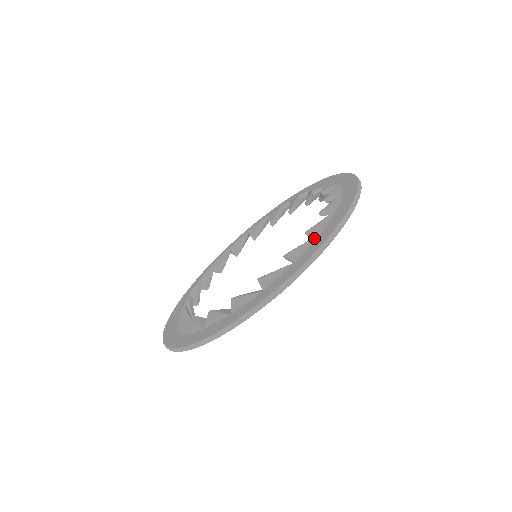
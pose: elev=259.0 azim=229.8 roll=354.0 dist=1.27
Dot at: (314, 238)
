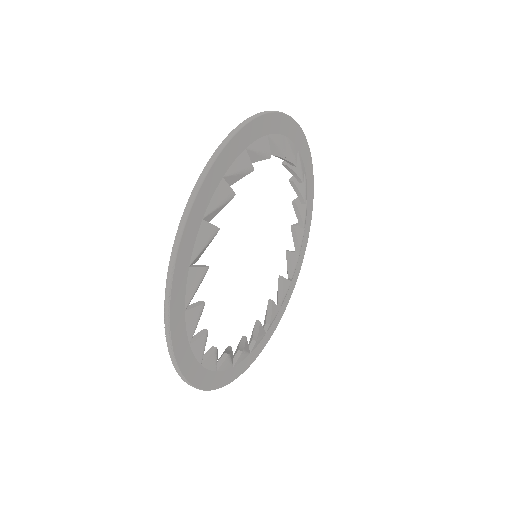
Dot at: occluded
